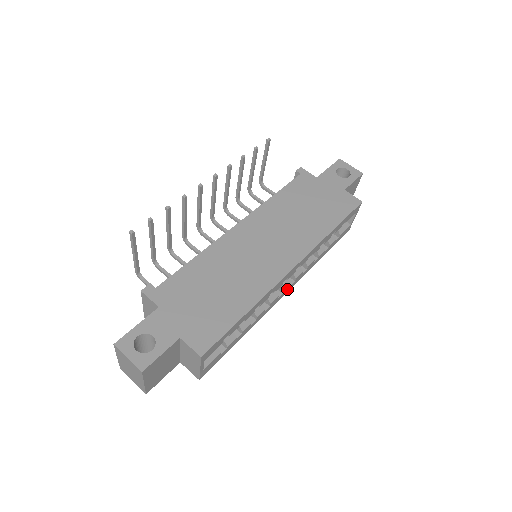
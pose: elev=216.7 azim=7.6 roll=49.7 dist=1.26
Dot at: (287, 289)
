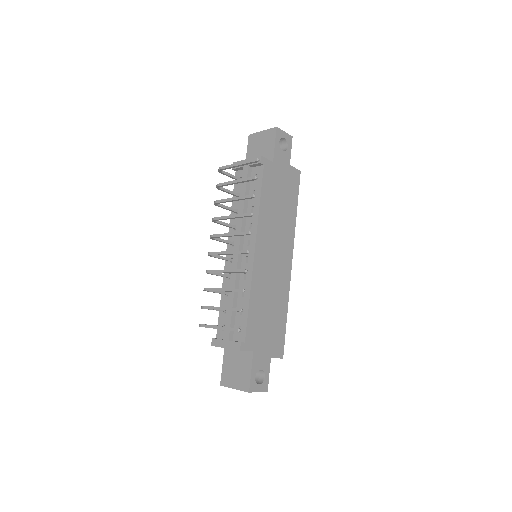
Dot at: occluded
